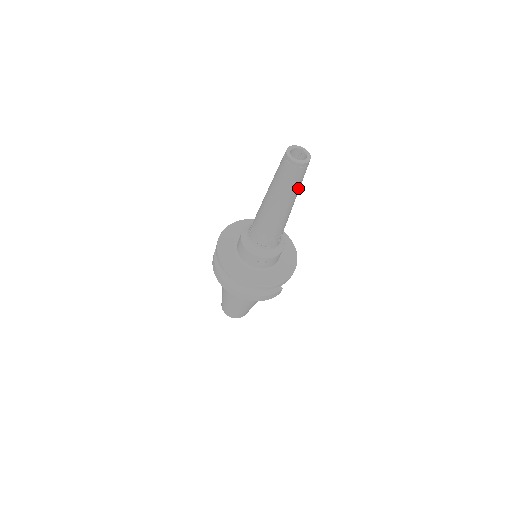
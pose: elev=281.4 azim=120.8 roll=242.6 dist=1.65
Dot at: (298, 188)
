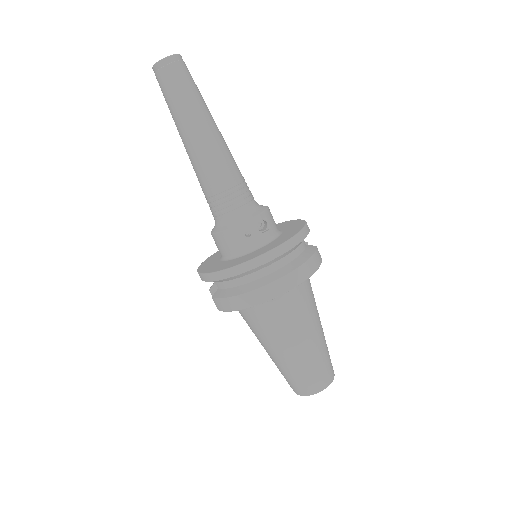
Dot at: (202, 98)
